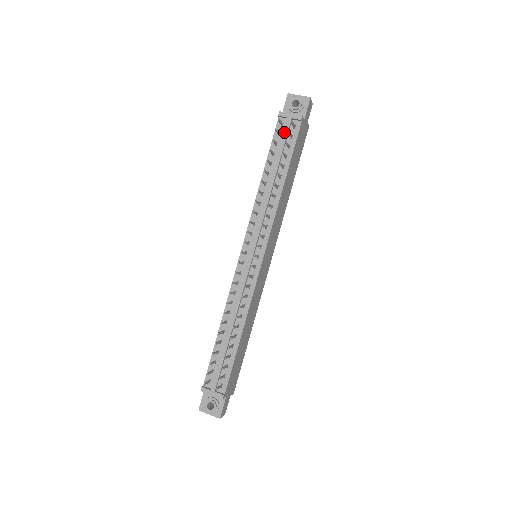
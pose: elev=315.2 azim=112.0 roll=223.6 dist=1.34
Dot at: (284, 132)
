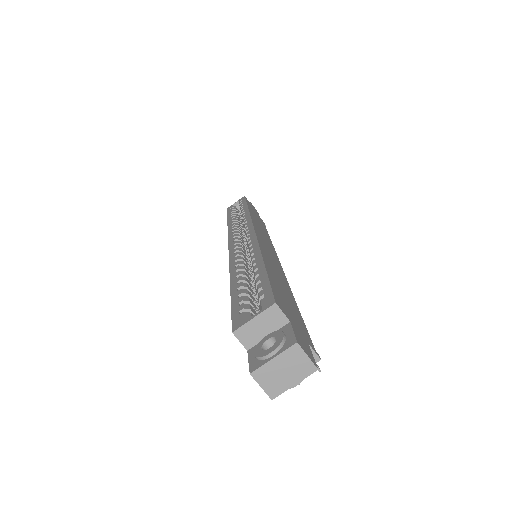
Dot at: occluded
